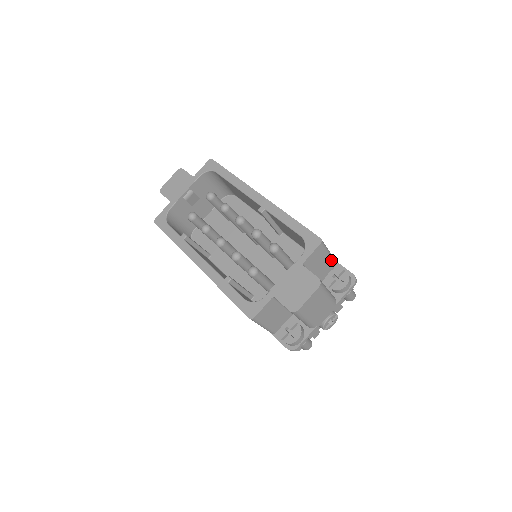
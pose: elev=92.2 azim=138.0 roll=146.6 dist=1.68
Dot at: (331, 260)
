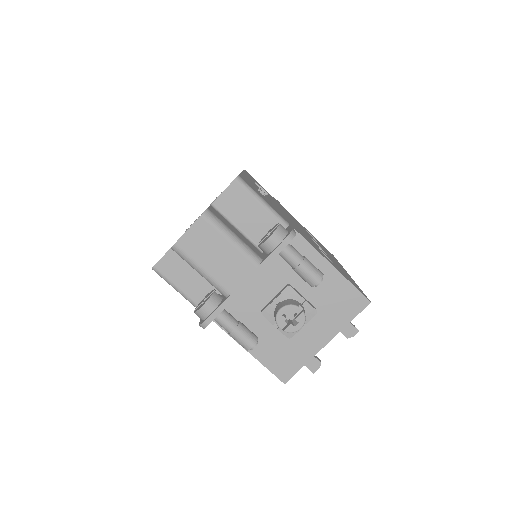
Dot at: (271, 215)
